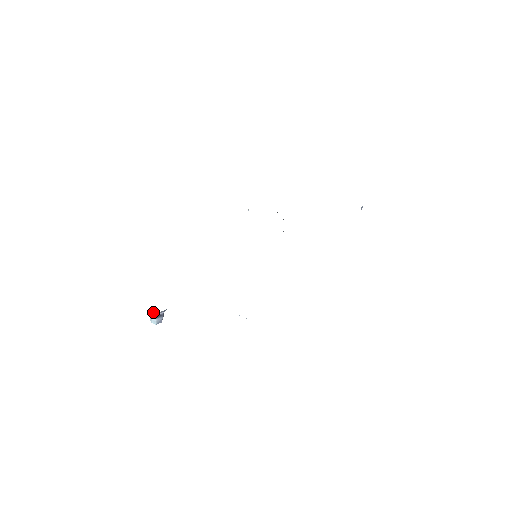
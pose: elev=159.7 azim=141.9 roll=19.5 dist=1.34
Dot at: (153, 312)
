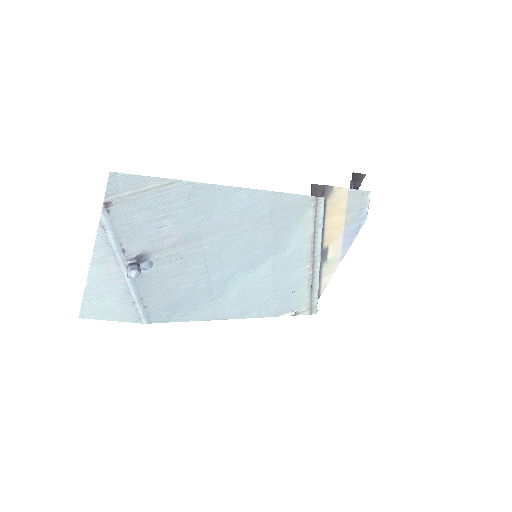
Dot at: (127, 265)
